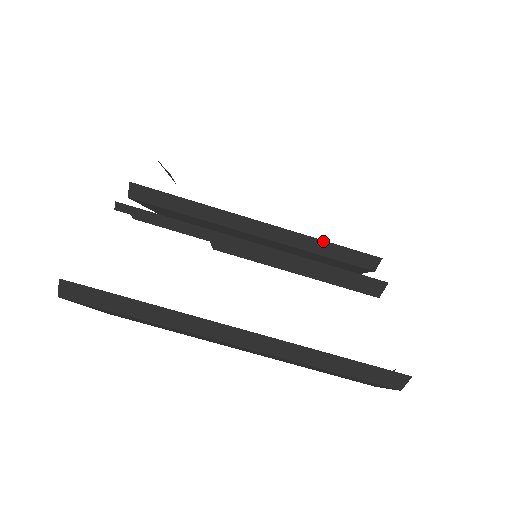
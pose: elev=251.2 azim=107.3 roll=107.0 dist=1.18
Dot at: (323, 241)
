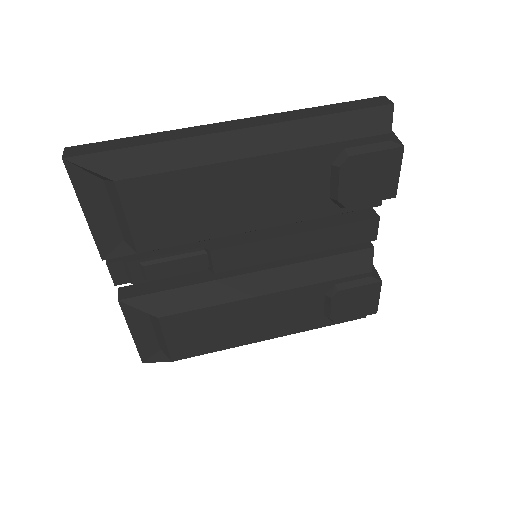
Dot at: occluded
